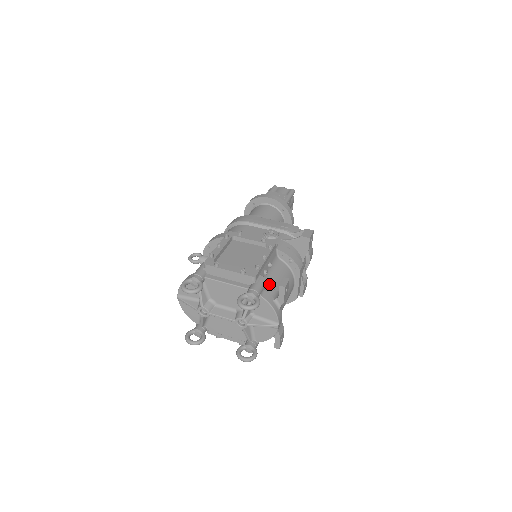
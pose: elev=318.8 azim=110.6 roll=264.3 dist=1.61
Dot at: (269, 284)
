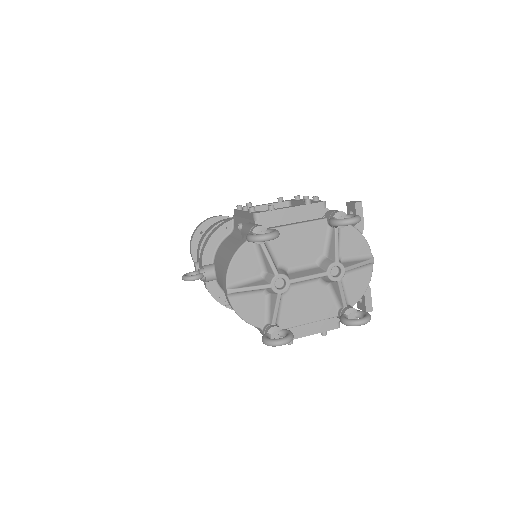
Dot at: occluded
